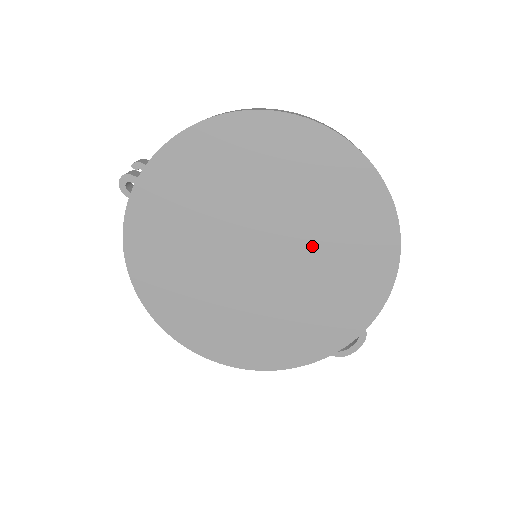
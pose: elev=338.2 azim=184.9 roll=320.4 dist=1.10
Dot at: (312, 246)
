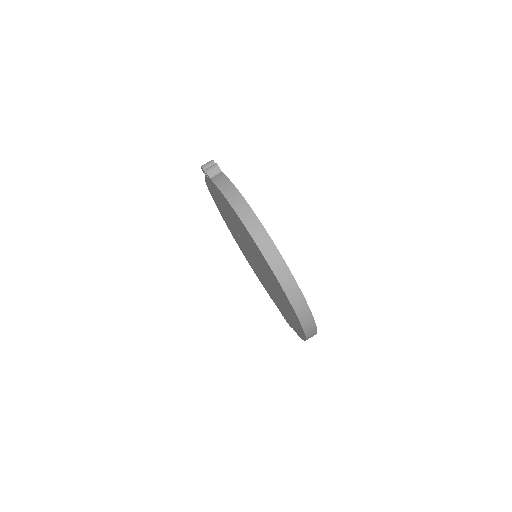
Dot at: (273, 289)
